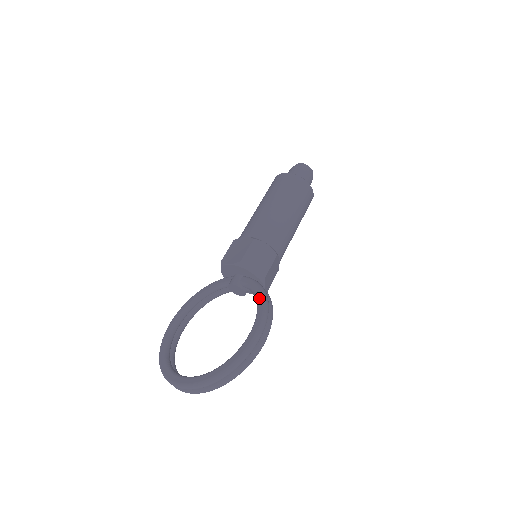
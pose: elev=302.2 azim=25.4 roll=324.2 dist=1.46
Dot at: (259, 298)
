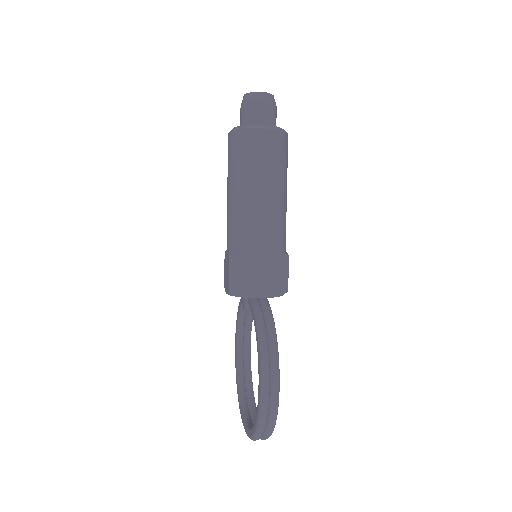
Dot at: (256, 336)
